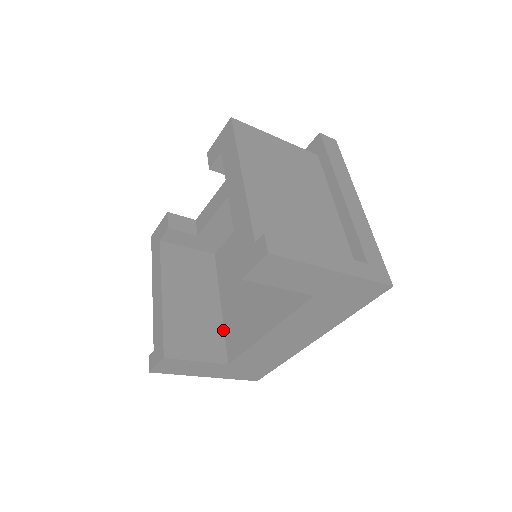
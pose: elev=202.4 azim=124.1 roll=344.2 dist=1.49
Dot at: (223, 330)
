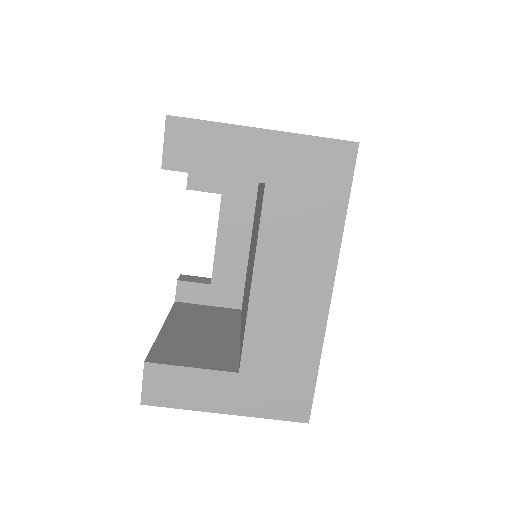
Dot at: (238, 351)
